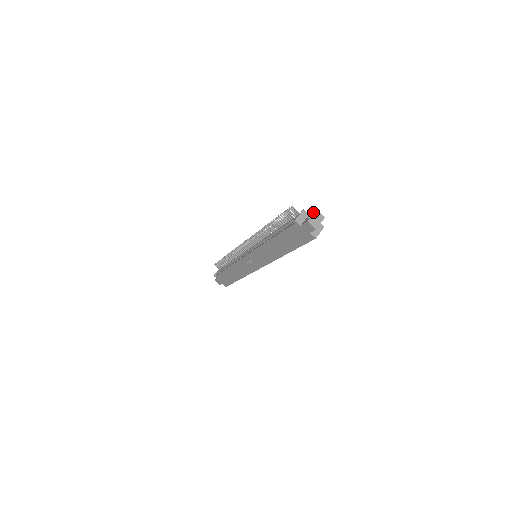
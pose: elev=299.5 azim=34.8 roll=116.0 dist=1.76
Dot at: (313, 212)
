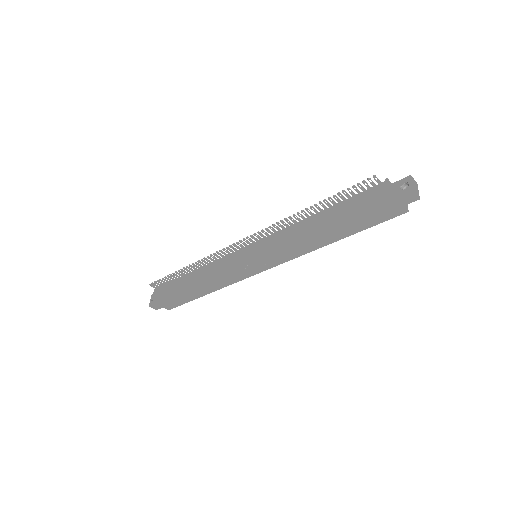
Dot at: (406, 179)
